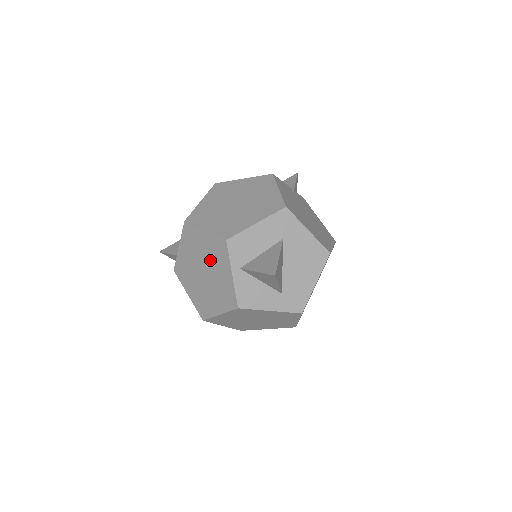
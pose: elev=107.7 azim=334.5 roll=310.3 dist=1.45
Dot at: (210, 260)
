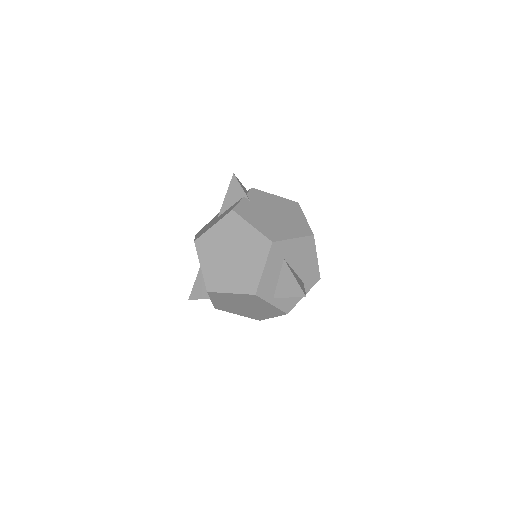
Dot at: (247, 302)
